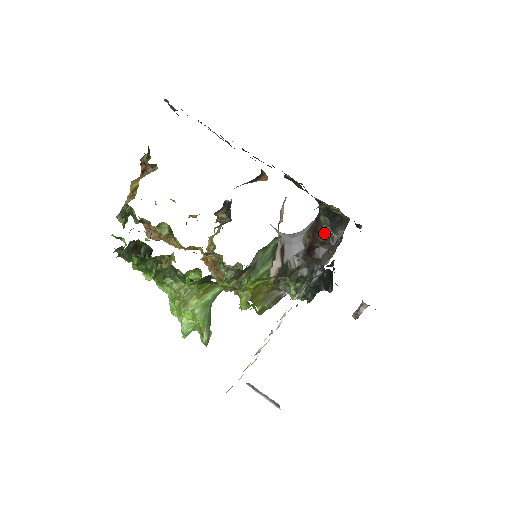
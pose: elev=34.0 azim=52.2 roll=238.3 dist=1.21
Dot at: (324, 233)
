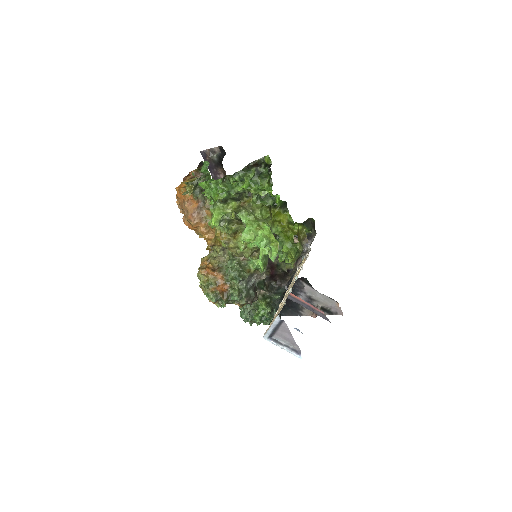
Dot at: (279, 269)
